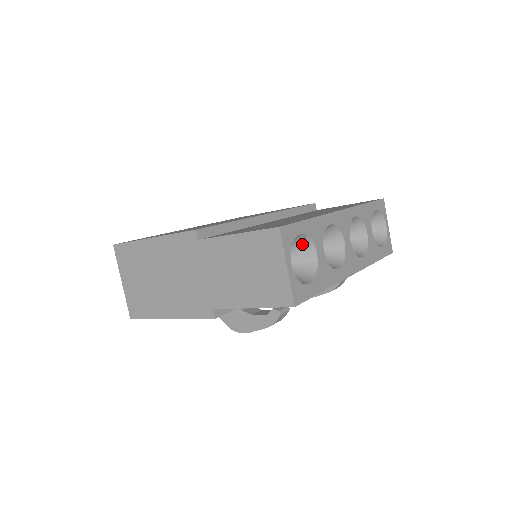
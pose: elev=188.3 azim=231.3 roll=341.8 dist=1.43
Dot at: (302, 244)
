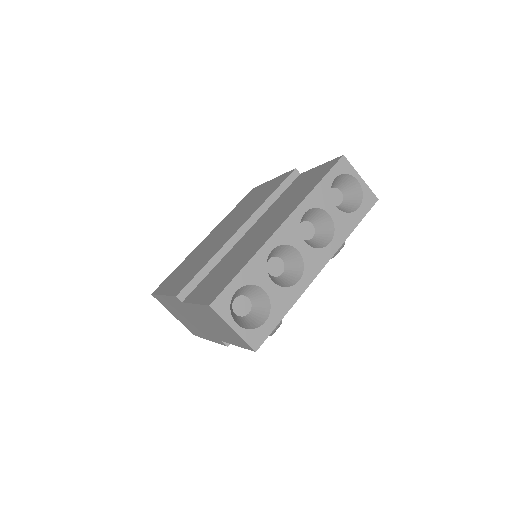
Dot at: (248, 289)
